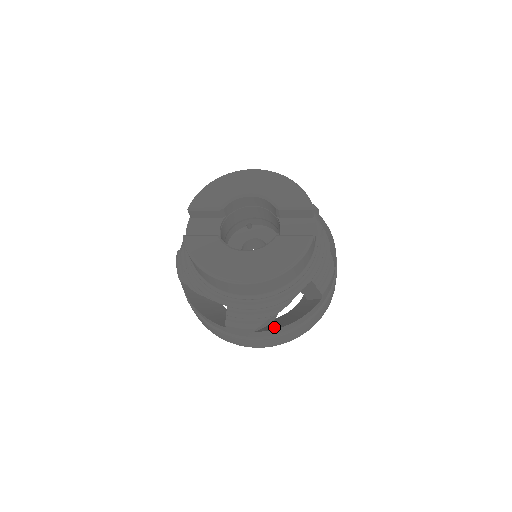
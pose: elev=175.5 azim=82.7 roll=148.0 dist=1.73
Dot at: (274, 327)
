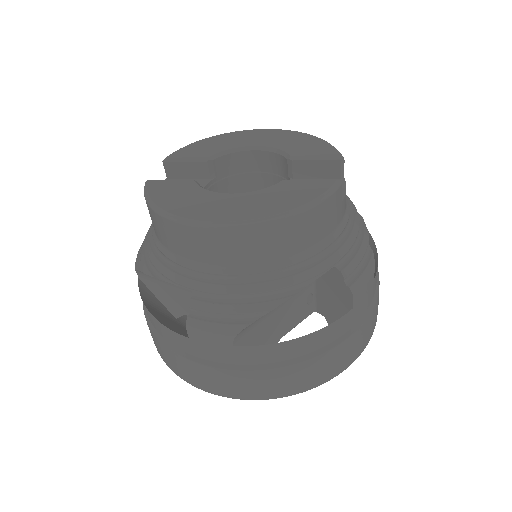
Dot at: occluded
